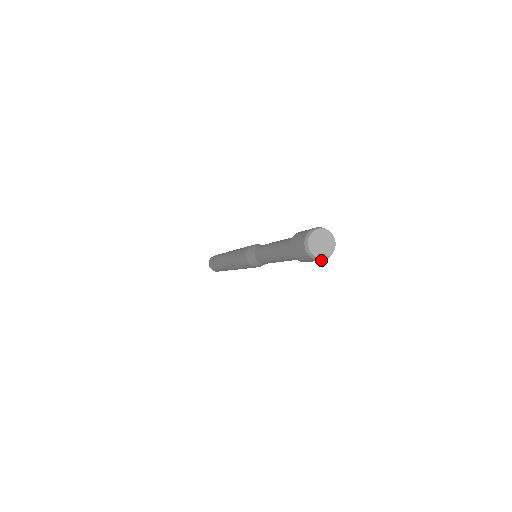
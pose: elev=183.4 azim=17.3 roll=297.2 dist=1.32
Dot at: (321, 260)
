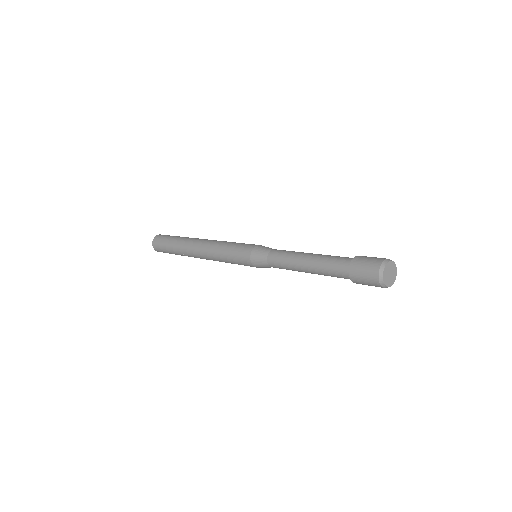
Dot at: (389, 285)
